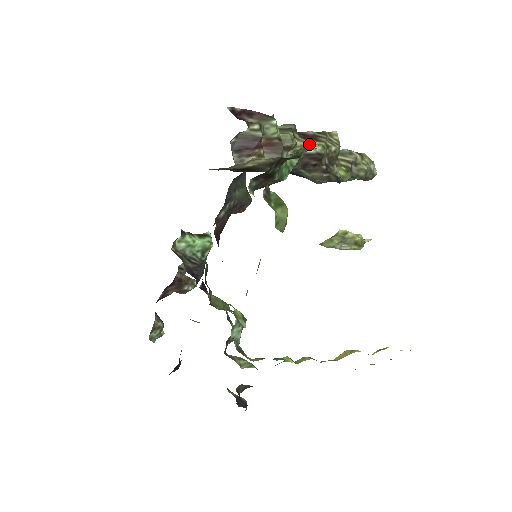
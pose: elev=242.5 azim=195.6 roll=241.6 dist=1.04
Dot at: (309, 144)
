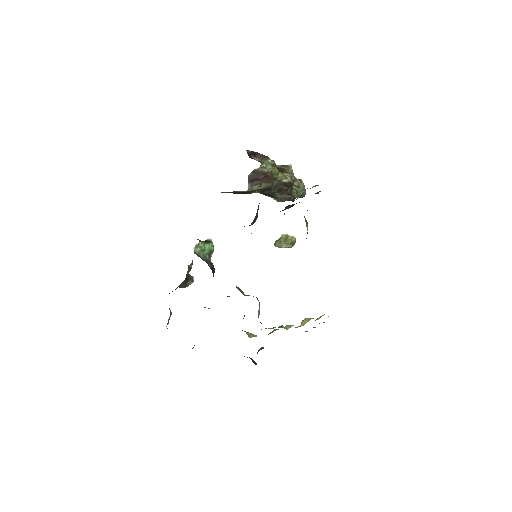
Dot at: (284, 176)
